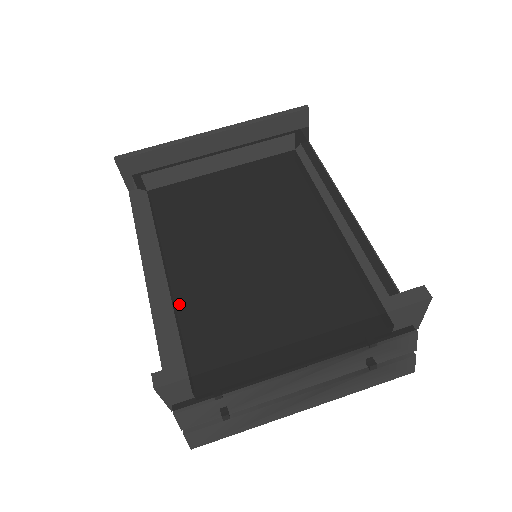
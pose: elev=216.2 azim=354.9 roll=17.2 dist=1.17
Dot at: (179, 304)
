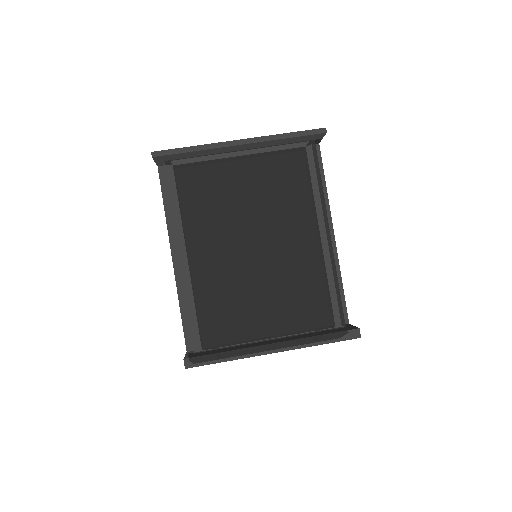
Dot at: (199, 299)
